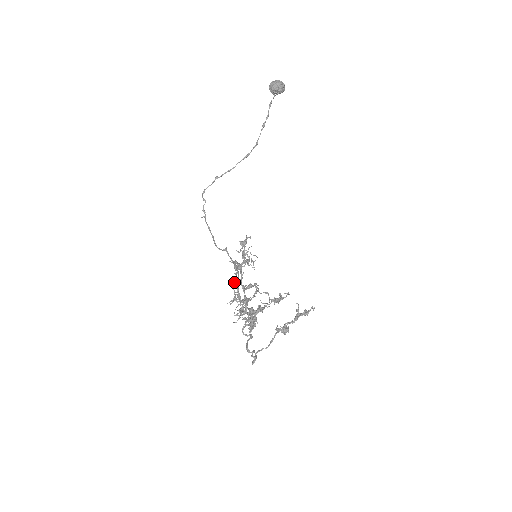
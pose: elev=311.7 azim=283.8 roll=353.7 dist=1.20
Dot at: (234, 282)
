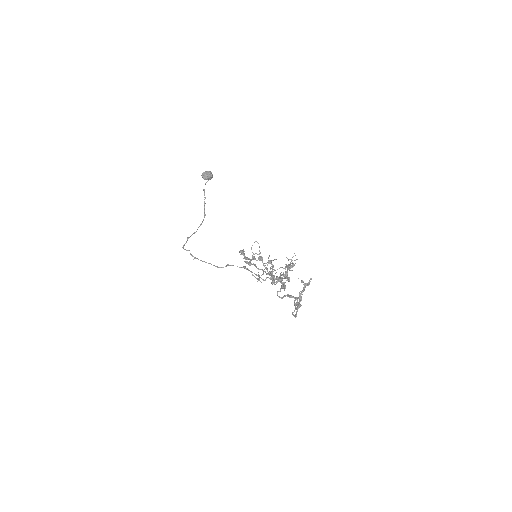
Dot at: (259, 259)
